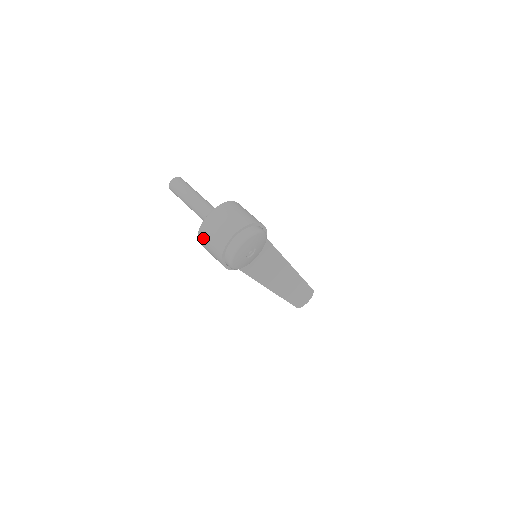
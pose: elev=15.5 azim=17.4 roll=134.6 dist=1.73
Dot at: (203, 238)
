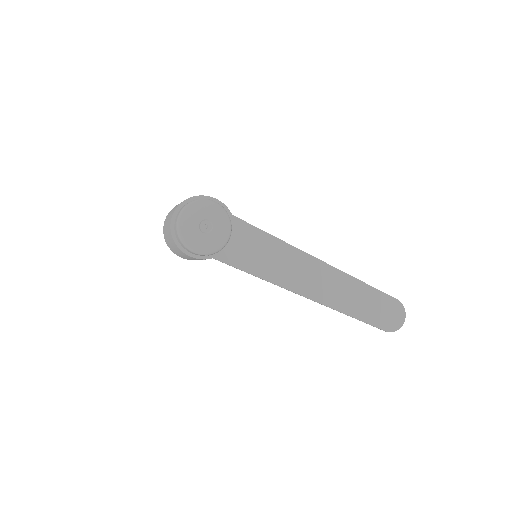
Dot at: (167, 241)
